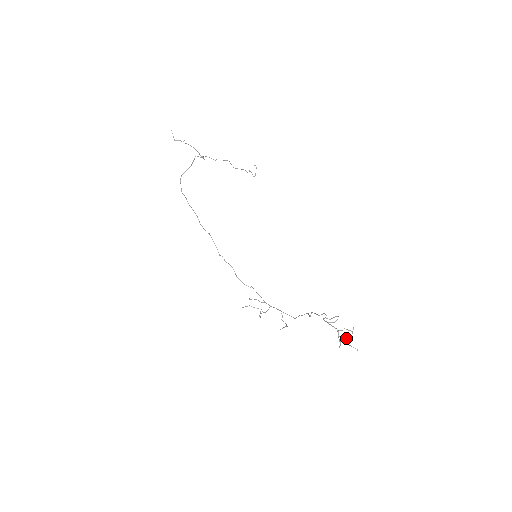
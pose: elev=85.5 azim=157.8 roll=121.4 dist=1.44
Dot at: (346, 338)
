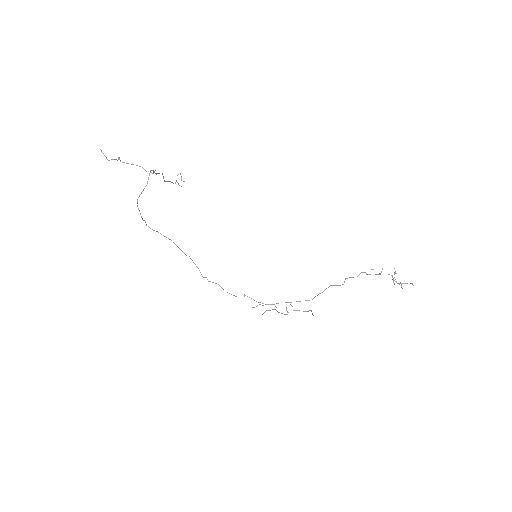
Dot at: (393, 282)
